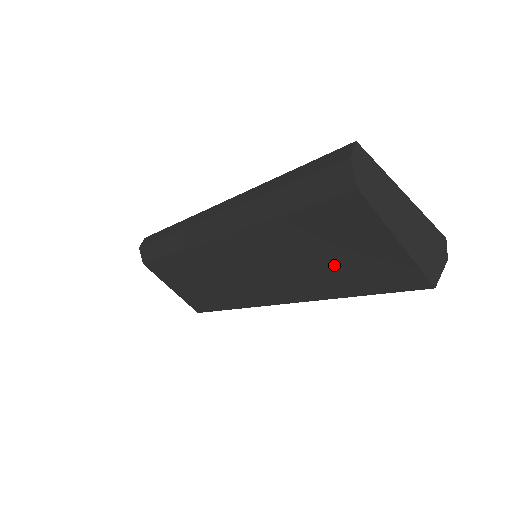
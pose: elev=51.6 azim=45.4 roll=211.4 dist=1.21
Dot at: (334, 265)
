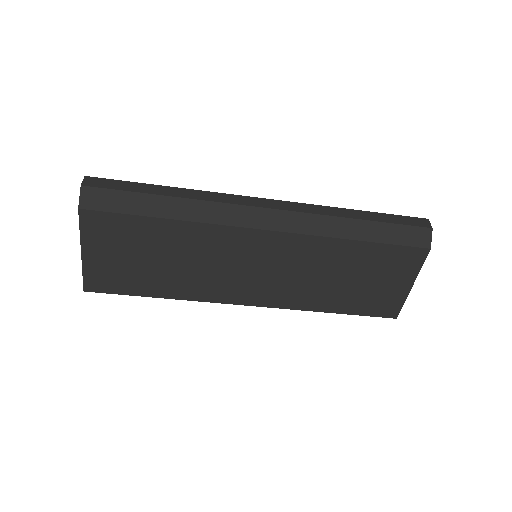
Dot at: (351, 287)
